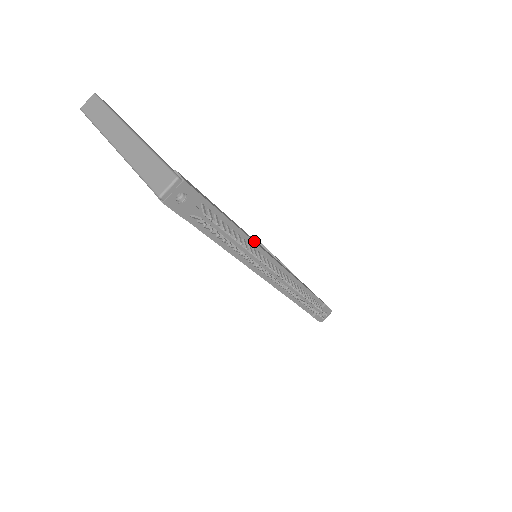
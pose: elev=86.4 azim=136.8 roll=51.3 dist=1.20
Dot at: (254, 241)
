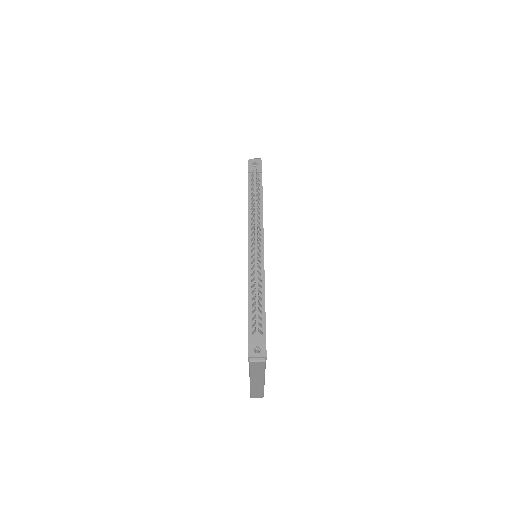
Dot at: occluded
